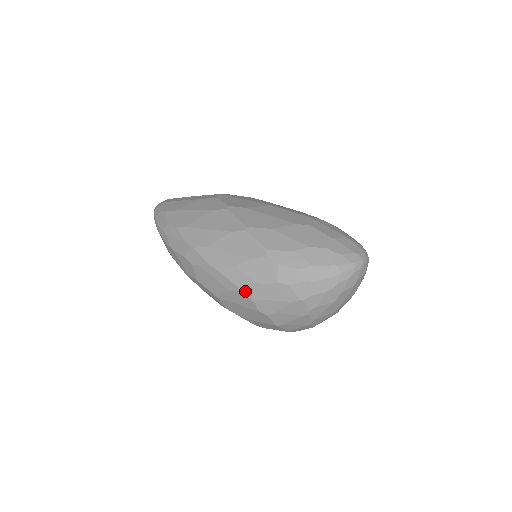
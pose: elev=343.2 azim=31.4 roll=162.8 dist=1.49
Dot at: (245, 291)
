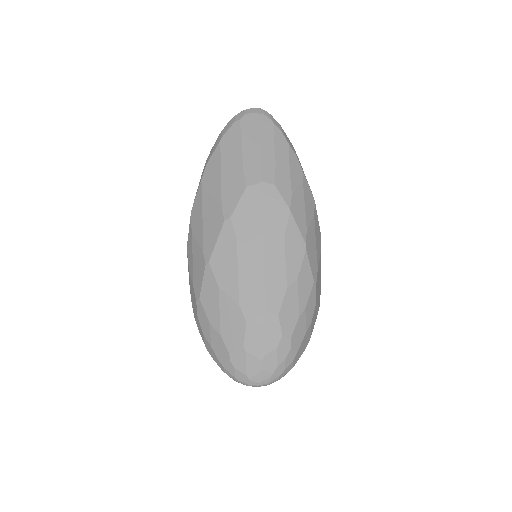
Dot at: occluded
